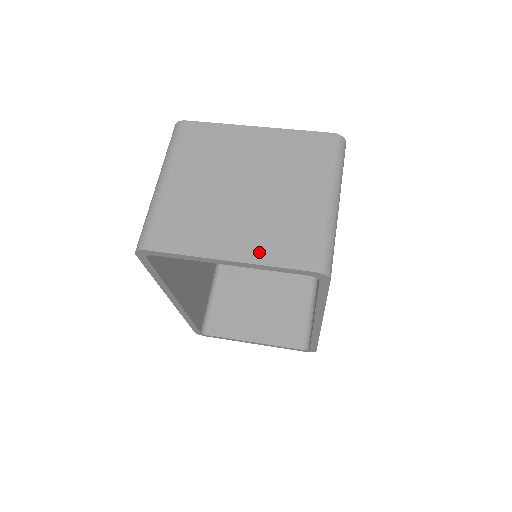
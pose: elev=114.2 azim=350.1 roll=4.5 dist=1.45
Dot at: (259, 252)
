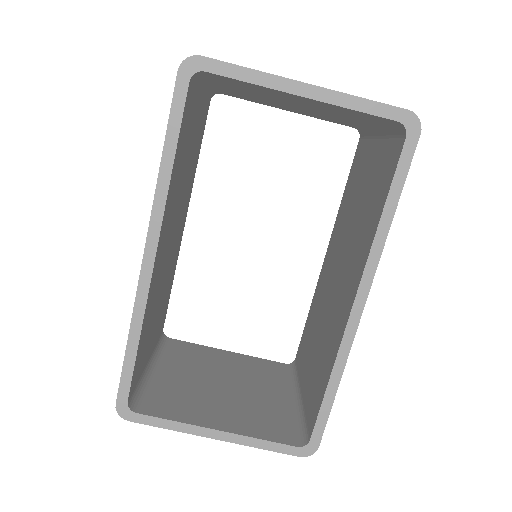
Dot at: occluded
